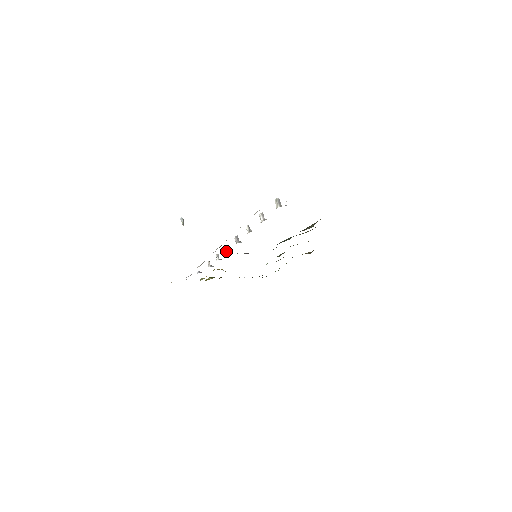
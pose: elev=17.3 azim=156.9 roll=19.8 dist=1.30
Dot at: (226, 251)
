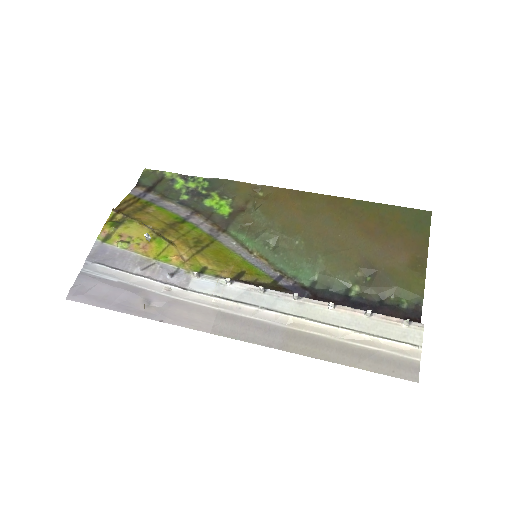
Dot at: (263, 293)
